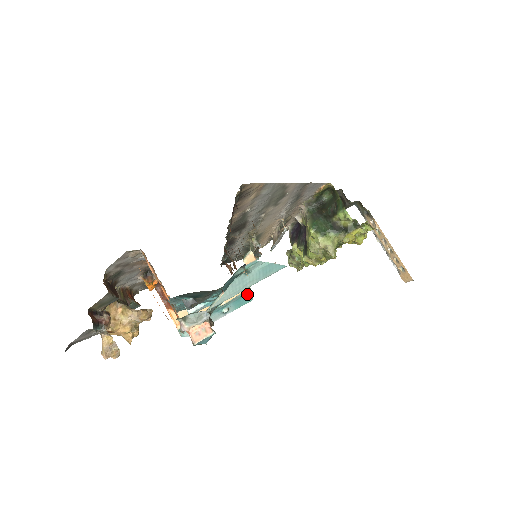
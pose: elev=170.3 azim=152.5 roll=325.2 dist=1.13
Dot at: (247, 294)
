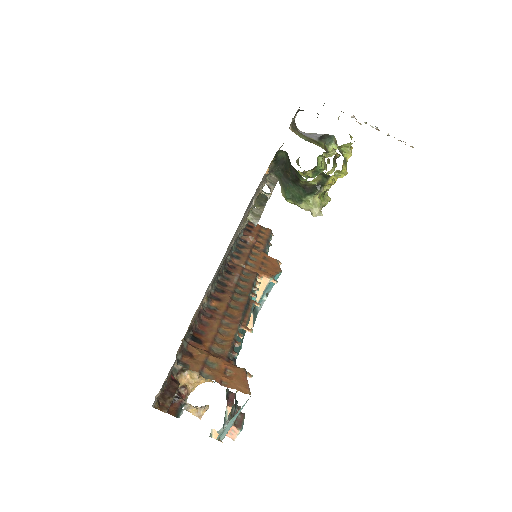
Dot at: (272, 279)
